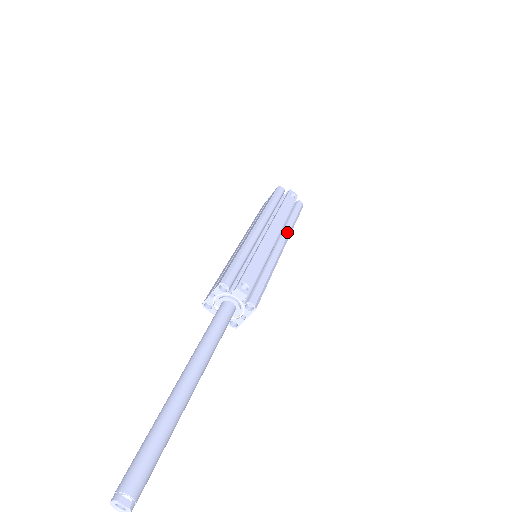
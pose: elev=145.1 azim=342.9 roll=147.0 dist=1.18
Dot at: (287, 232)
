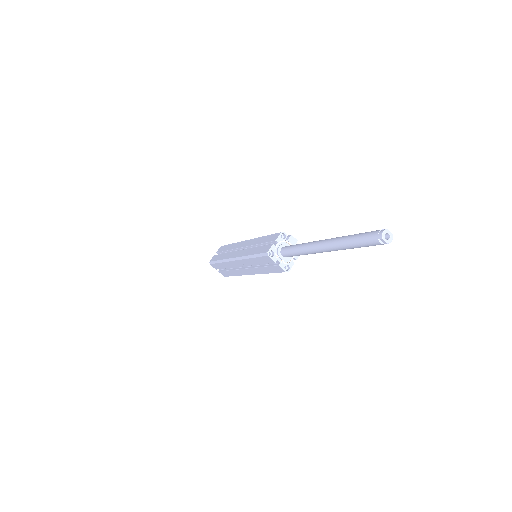
Dot at: occluded
